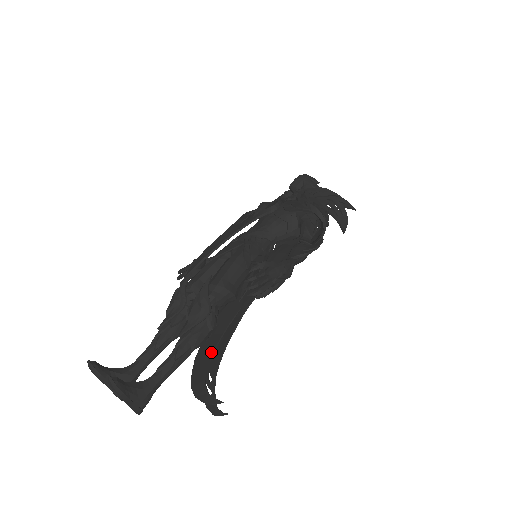
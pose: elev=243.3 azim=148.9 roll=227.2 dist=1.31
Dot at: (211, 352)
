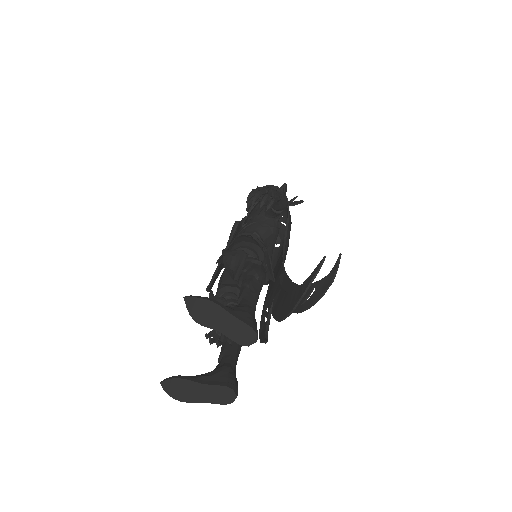
Dot at: (284, 295)
